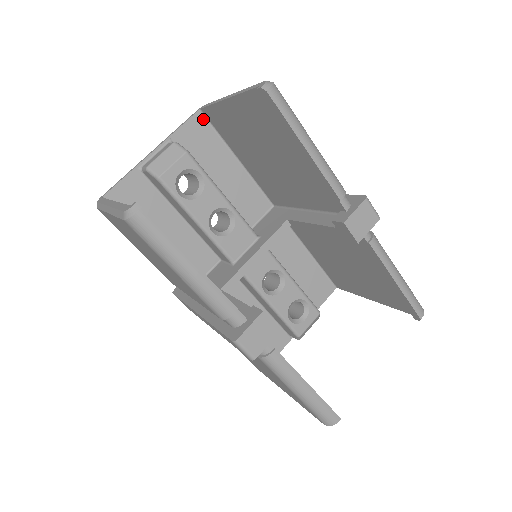
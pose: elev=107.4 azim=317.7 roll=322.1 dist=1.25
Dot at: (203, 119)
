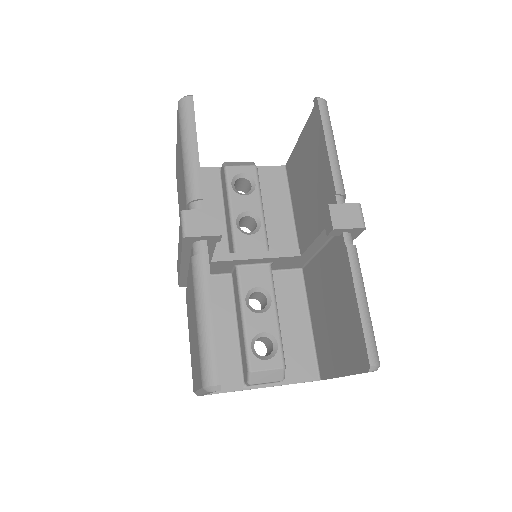
Dot at: (284, 172)
